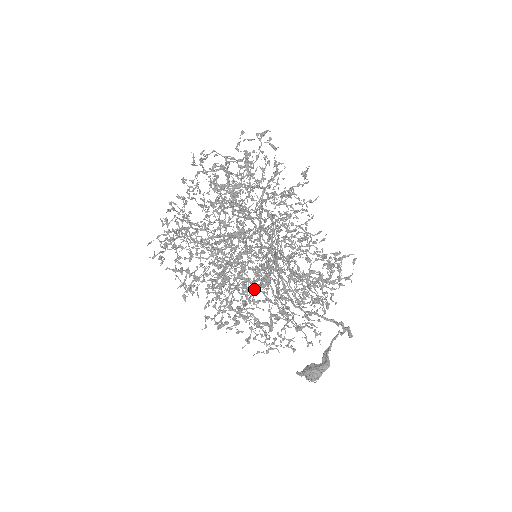
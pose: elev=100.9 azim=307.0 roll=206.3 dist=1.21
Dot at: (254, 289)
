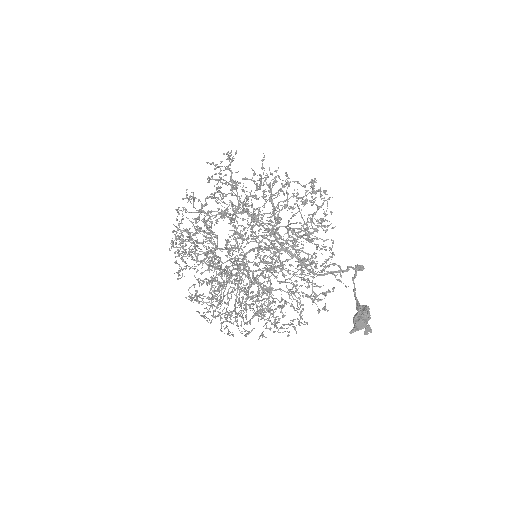
Dot at: (263, 336)
